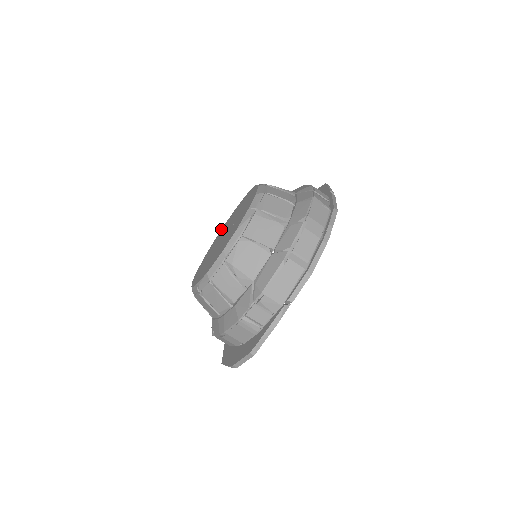
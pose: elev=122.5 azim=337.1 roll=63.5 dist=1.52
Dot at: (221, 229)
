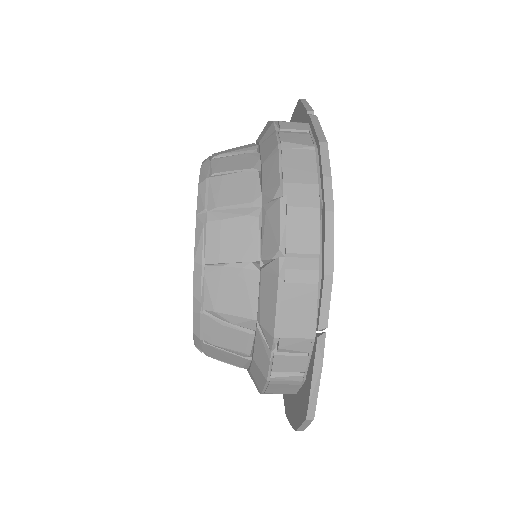
Dot at: occluded
